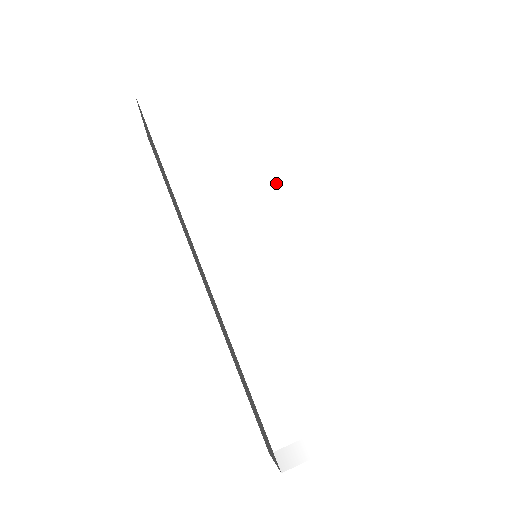
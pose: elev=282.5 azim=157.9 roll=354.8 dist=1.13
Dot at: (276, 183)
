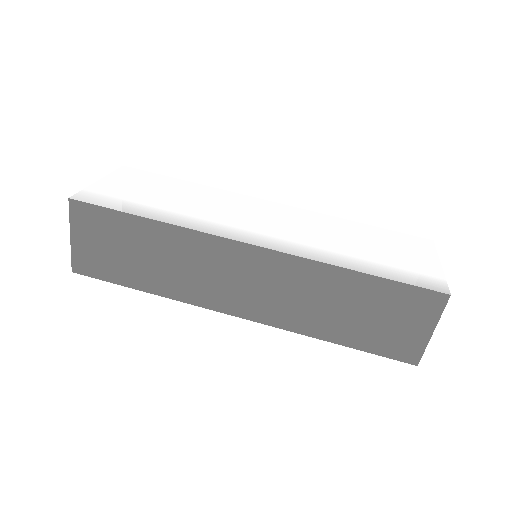
Dot at: (226, 197)
